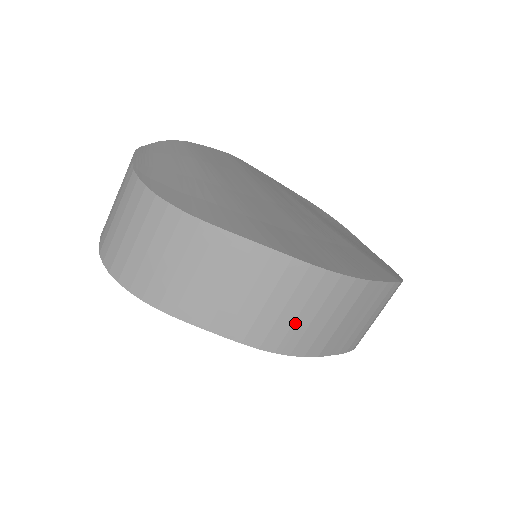
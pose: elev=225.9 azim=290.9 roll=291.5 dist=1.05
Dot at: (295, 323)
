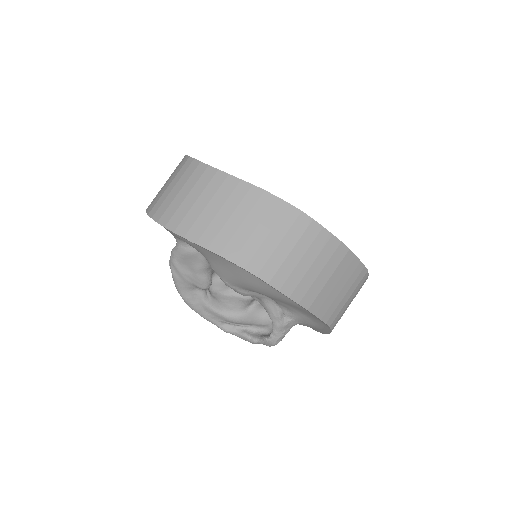
Dot at: (297, 267)
